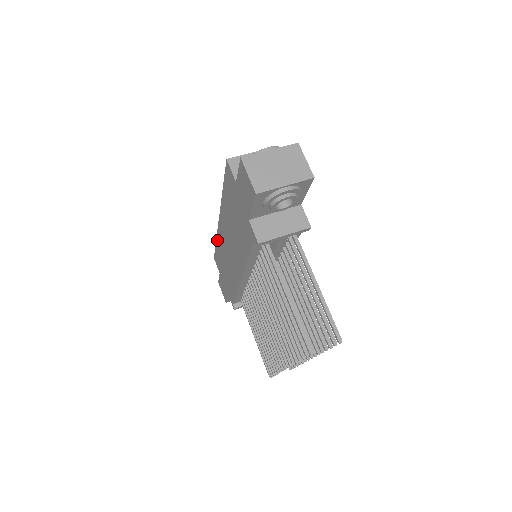
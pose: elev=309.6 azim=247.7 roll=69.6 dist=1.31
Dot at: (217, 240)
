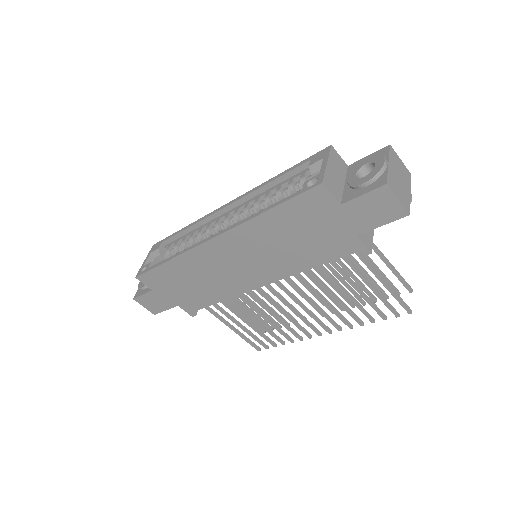
Dot at: (178, 259)
